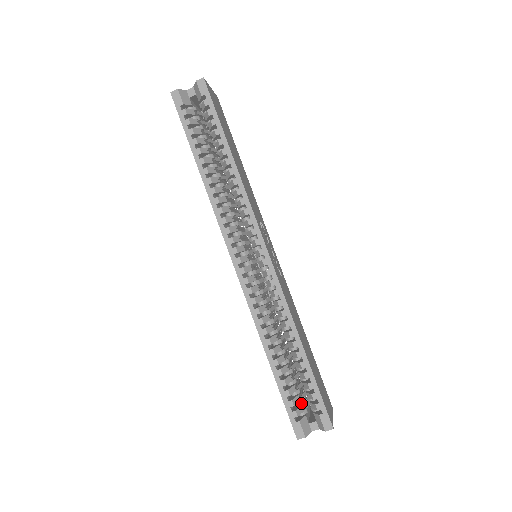
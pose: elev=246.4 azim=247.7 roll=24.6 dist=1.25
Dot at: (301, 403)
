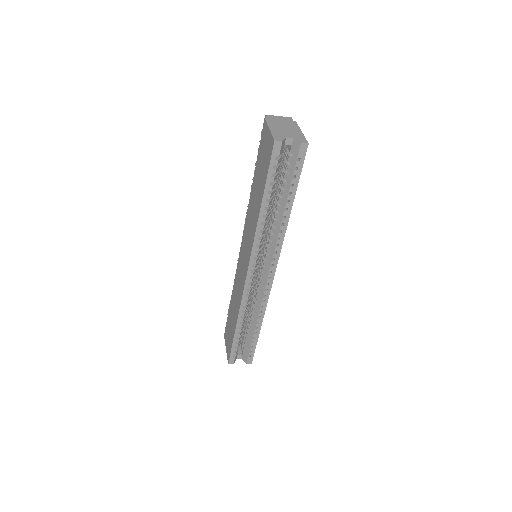
Dot at: (239, 345)
